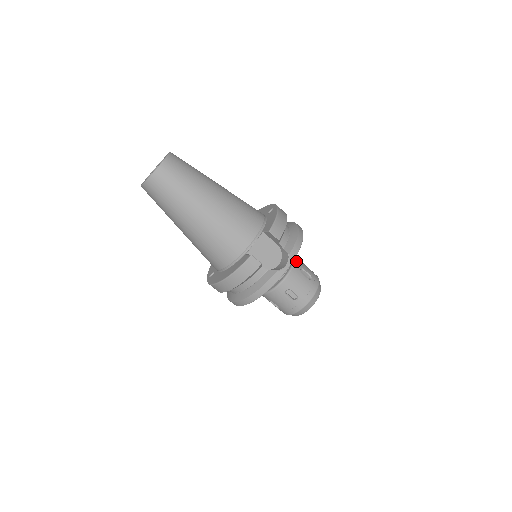
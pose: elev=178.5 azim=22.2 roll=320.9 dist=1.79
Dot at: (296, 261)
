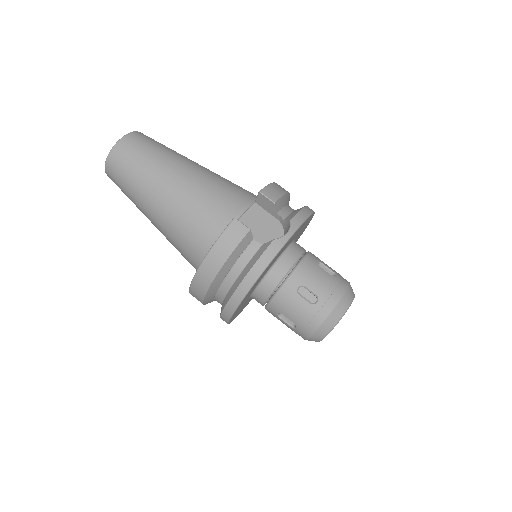
Dot at: (311, 254)
